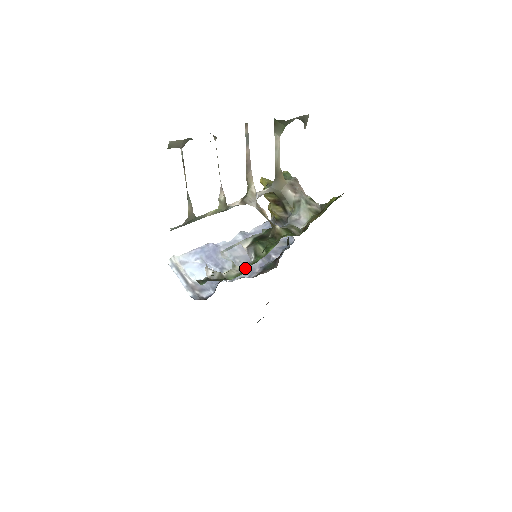
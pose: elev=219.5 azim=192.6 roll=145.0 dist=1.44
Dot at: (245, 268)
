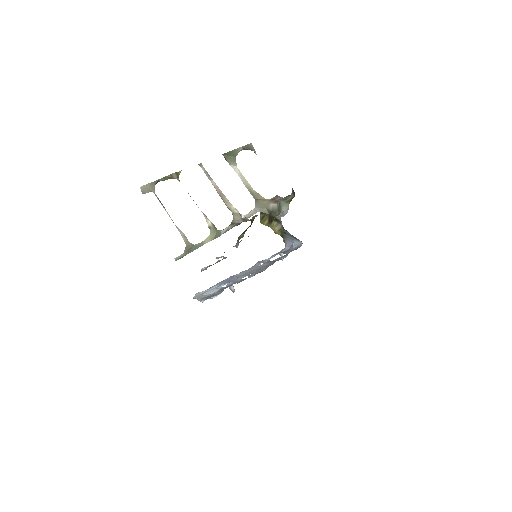
Dot at: occluded
